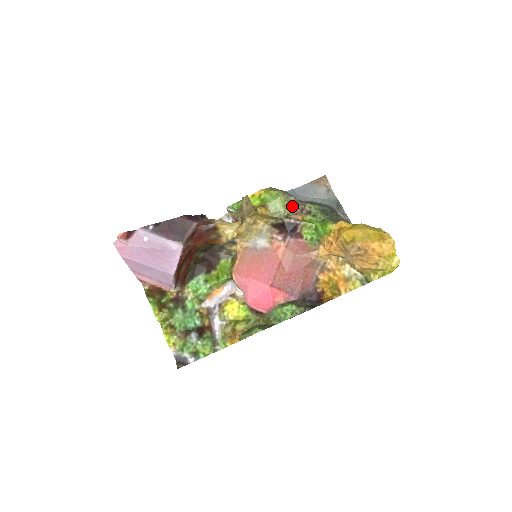
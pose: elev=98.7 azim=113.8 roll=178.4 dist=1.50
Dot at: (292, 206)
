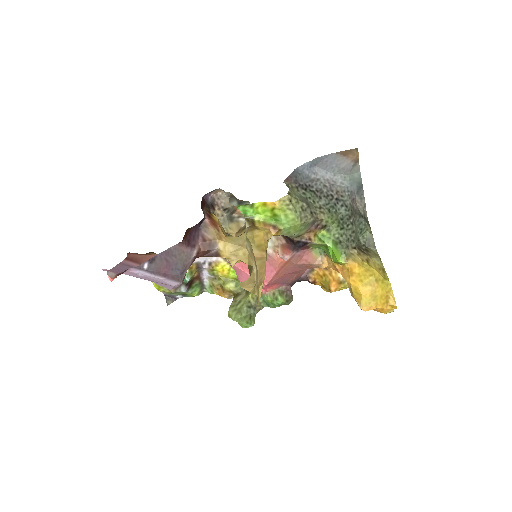
Dot at: (307, 227)
